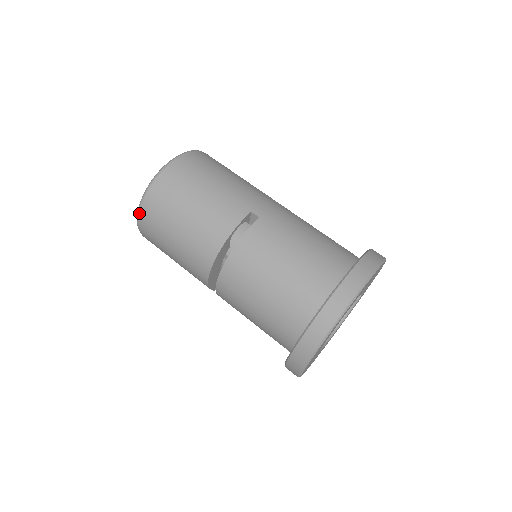
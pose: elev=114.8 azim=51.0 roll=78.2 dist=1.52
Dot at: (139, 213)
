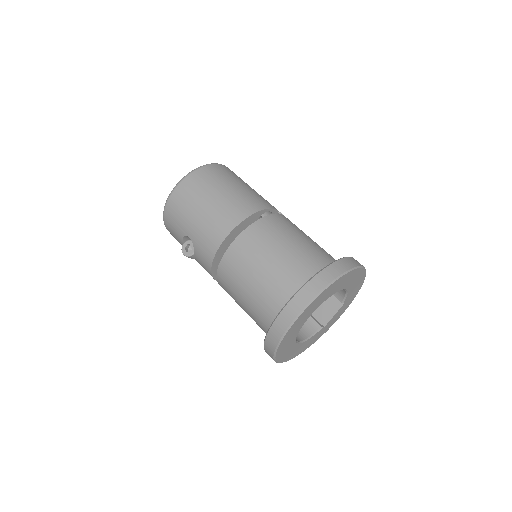
Dot at: (189, 175)
